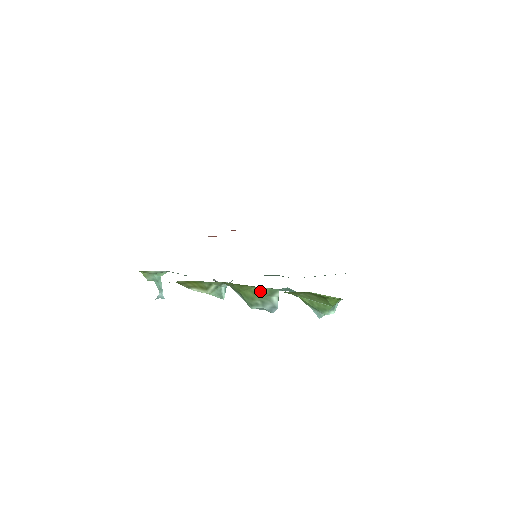
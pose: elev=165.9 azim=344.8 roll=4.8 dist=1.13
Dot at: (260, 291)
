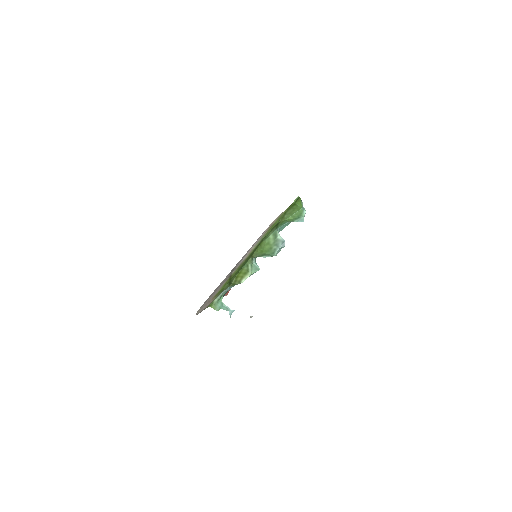
Dot at: (270, 239)
